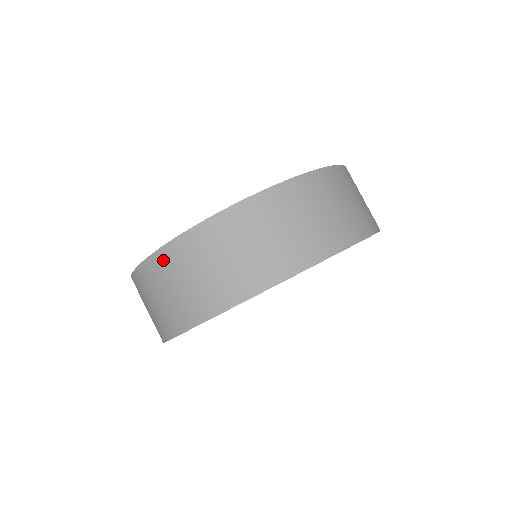
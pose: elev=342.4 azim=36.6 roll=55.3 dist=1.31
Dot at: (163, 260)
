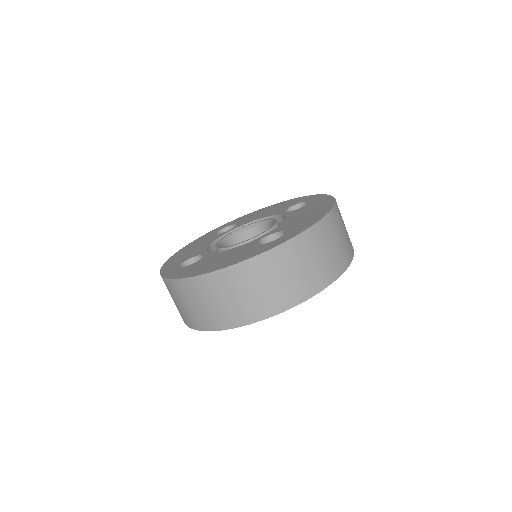
Dot at: (167, 285)
